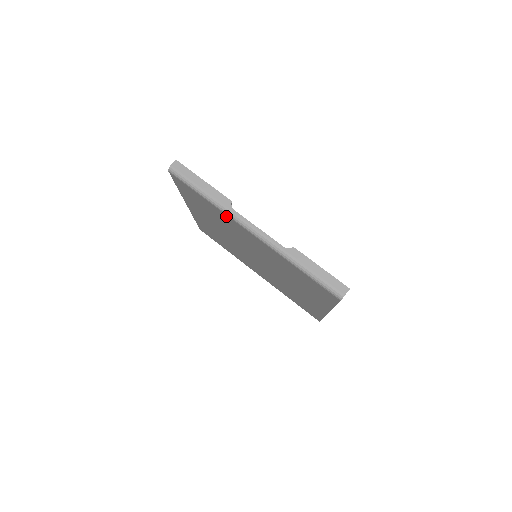
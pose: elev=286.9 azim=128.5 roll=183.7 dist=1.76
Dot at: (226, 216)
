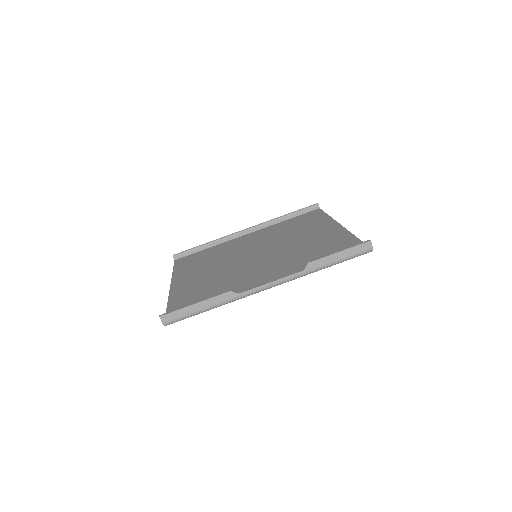
Dot at: occluded
